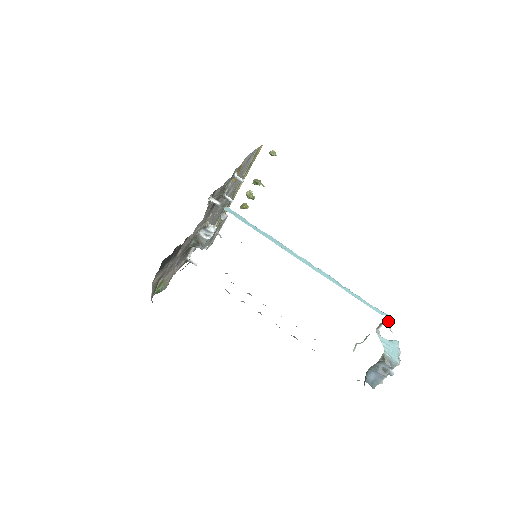
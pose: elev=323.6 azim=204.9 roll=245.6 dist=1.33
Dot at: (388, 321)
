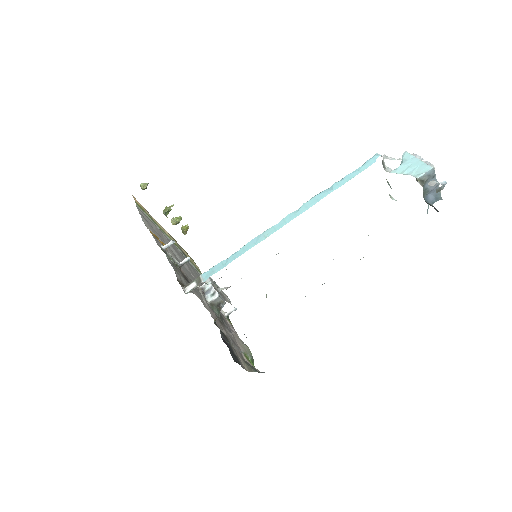
Dot at: (384, 156)
